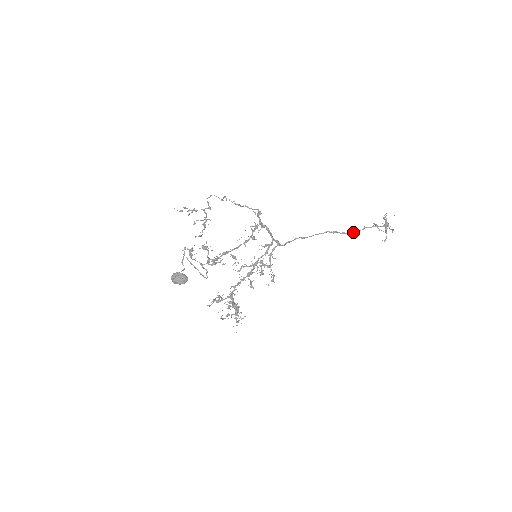
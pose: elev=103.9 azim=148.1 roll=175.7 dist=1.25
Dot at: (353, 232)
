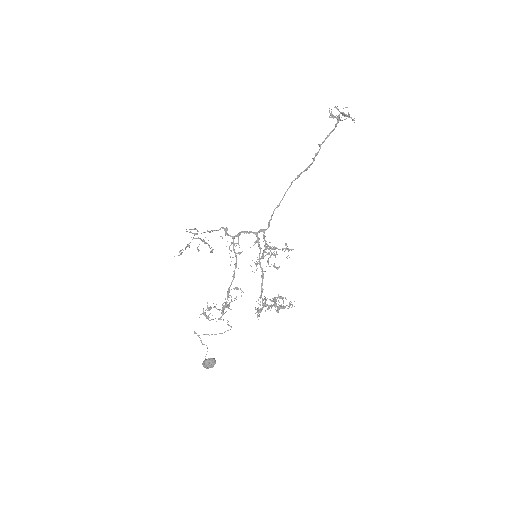
Dot at: (314, 160)
